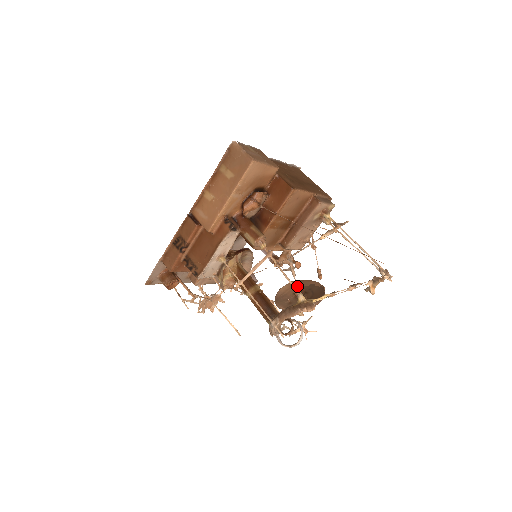
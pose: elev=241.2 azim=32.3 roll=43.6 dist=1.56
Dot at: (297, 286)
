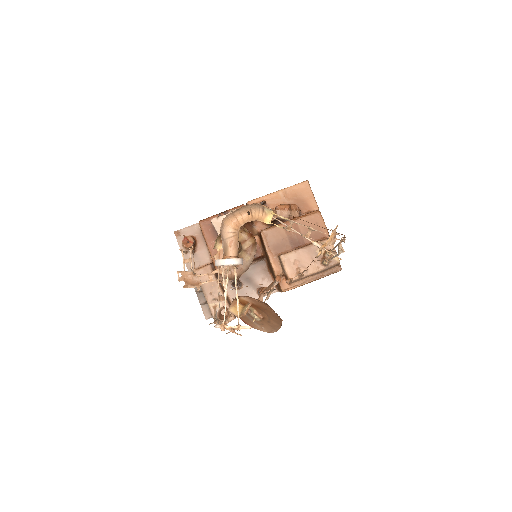
Dot at: occluded
